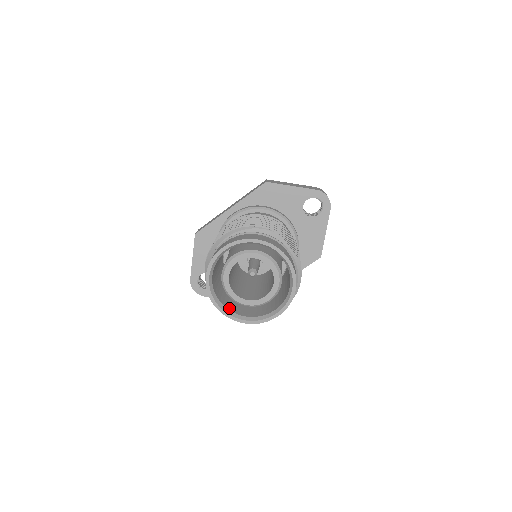
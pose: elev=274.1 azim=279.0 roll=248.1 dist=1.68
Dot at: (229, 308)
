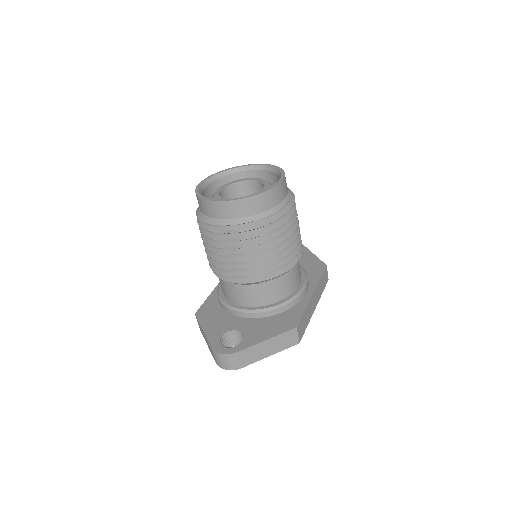
Dot at: occluded
